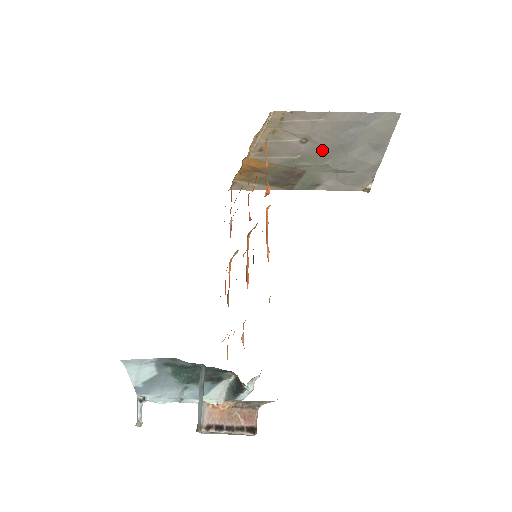
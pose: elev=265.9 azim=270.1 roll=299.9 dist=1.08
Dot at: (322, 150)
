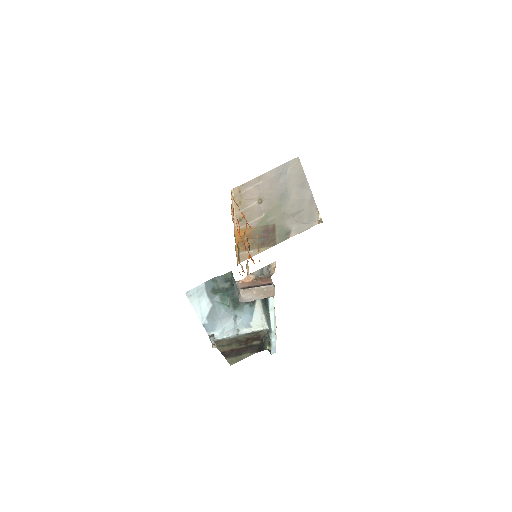
Dot at: (274, 203)
